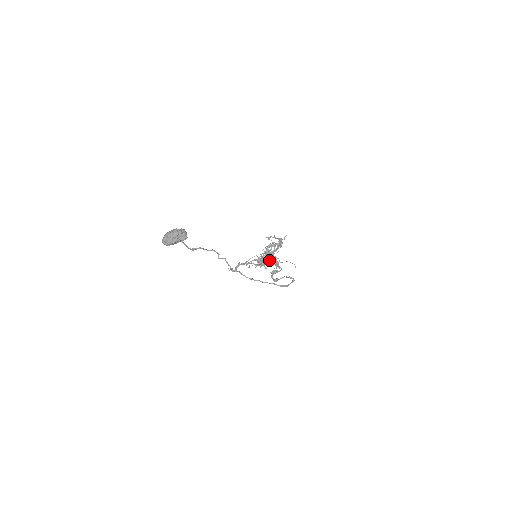
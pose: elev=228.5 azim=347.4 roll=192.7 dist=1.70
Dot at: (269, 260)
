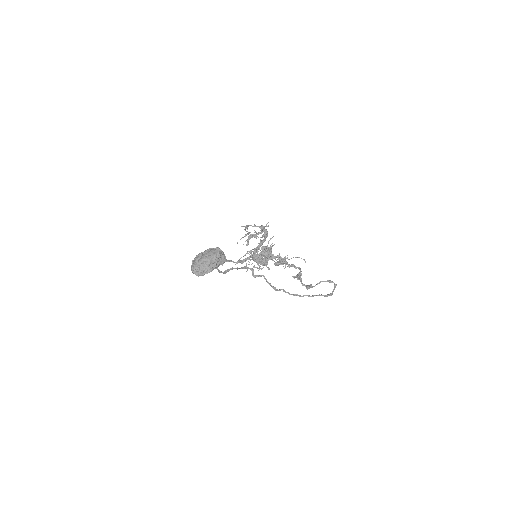
Dot at: occluded
